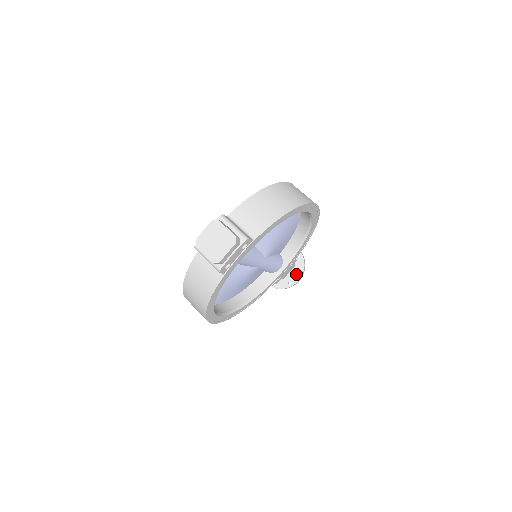
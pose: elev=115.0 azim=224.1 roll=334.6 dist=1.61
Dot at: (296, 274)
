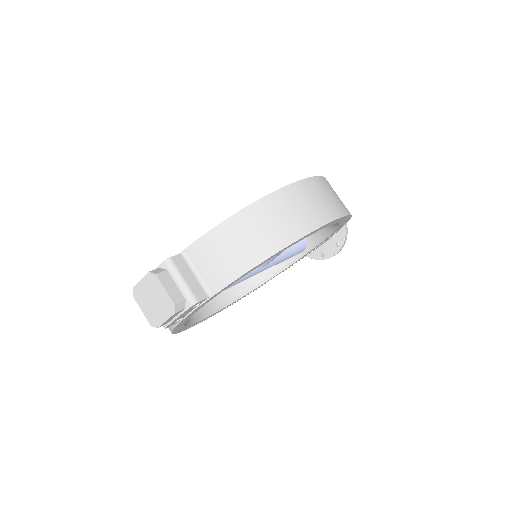
Dot at: (333, 247)
